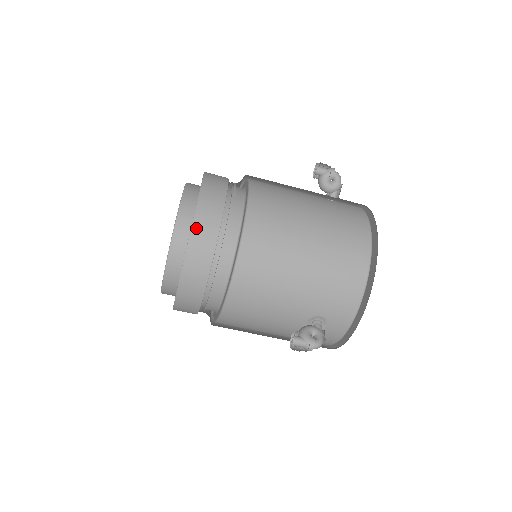
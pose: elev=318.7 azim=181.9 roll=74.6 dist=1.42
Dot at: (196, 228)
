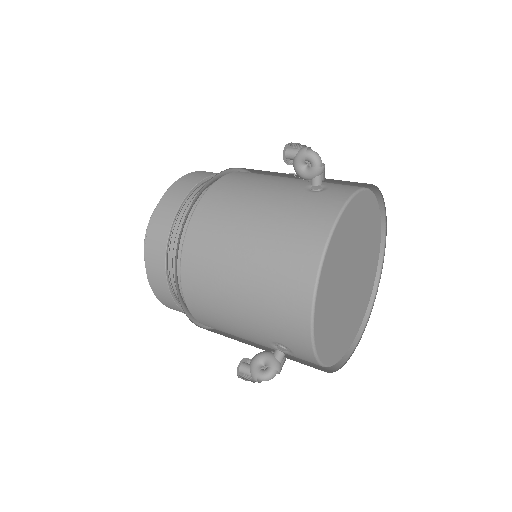
Dot at: (148, 249)
